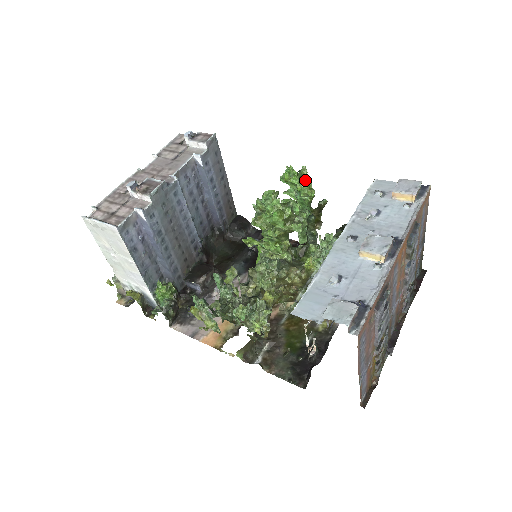
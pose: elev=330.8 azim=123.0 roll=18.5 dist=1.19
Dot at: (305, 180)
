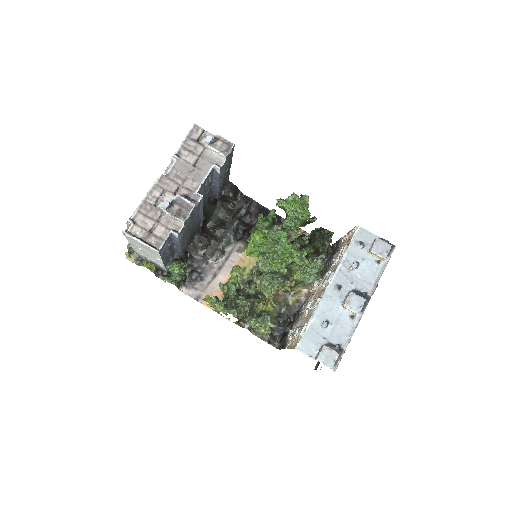
Dot at: (307, 211)
